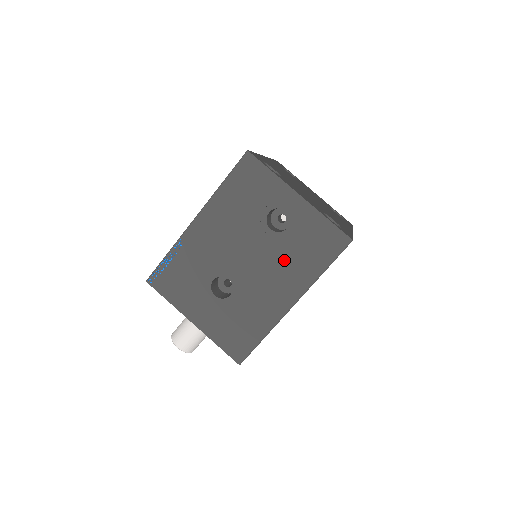
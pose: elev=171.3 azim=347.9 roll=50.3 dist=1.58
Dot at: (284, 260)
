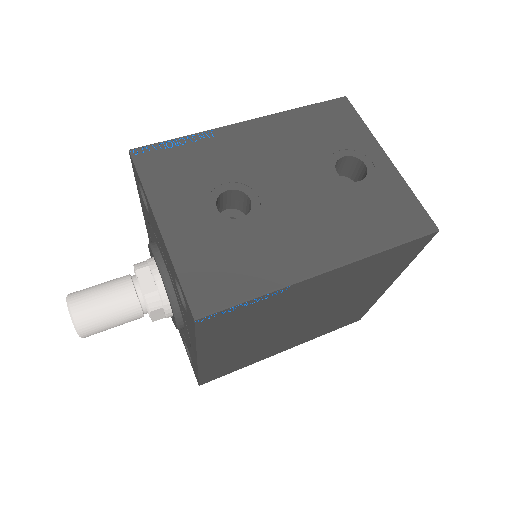
Dot at: (339, 211)
